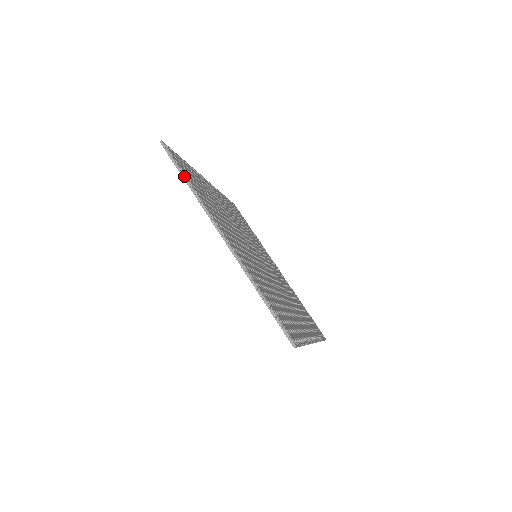
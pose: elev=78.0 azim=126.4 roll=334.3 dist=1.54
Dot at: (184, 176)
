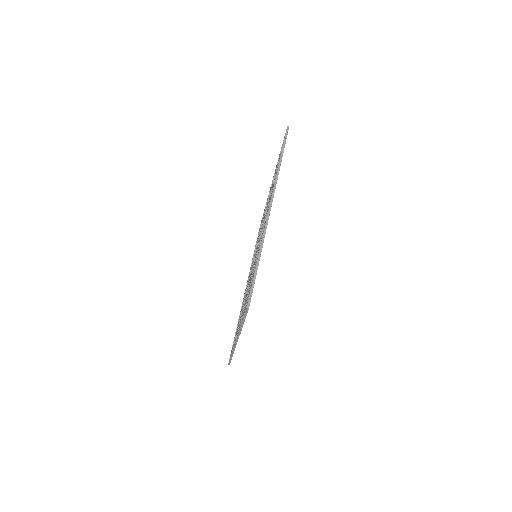
Dot at: (282, 156)
